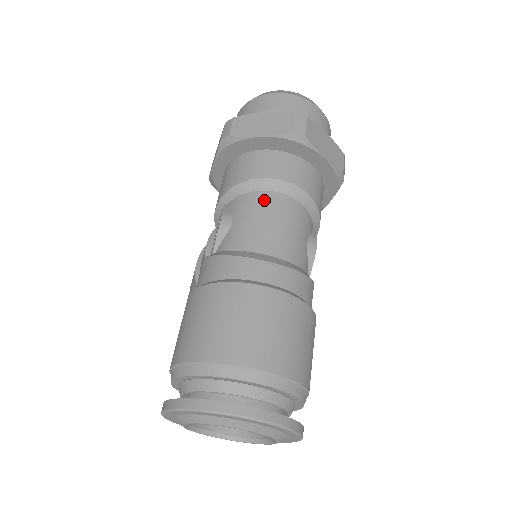
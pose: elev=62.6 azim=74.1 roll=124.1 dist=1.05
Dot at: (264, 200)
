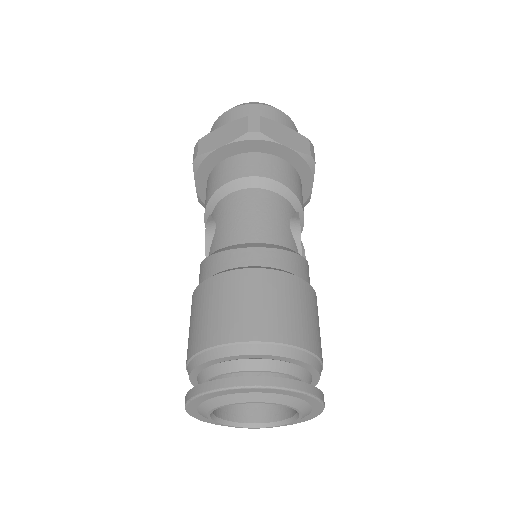
Dot at: (238, 198)
